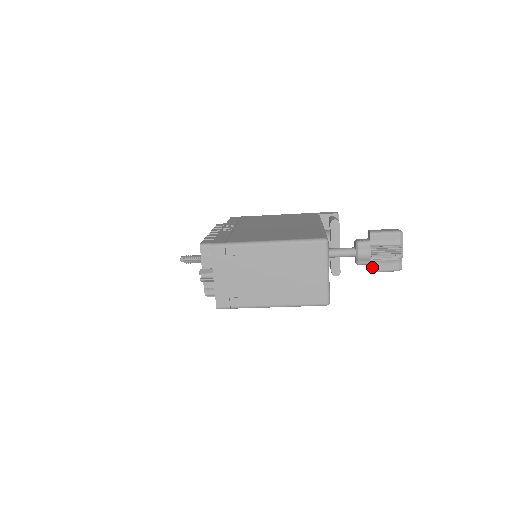
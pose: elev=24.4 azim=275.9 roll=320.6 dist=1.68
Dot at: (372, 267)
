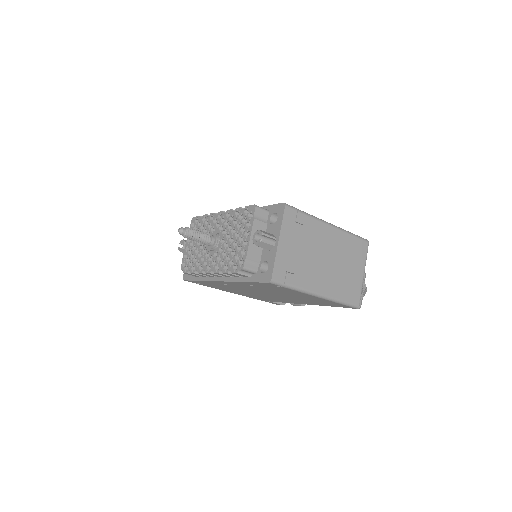
Dot at: occluded
